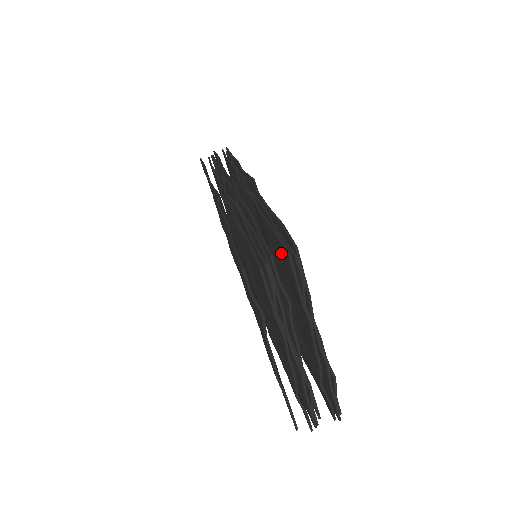
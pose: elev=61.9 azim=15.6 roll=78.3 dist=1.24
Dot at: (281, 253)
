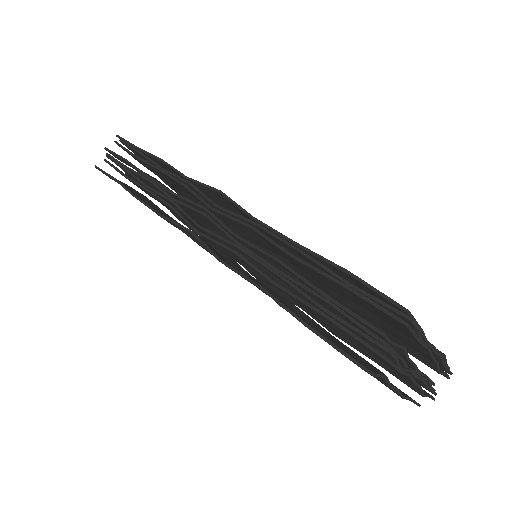
Dot at: (365, 304)
